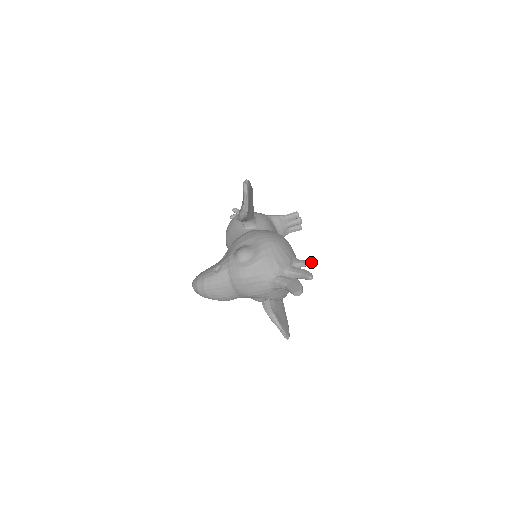
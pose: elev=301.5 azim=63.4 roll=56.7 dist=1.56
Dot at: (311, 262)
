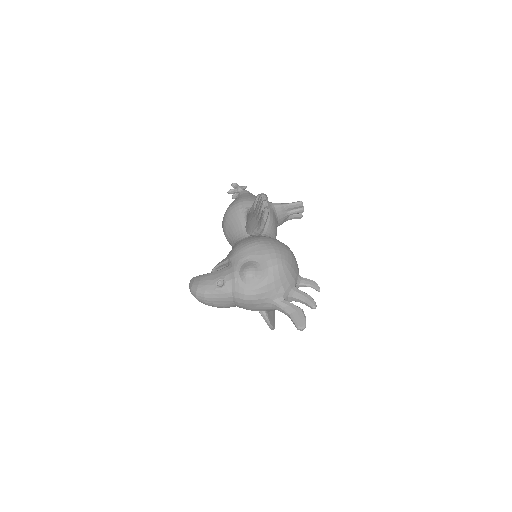
Dot at: (315, 284)
